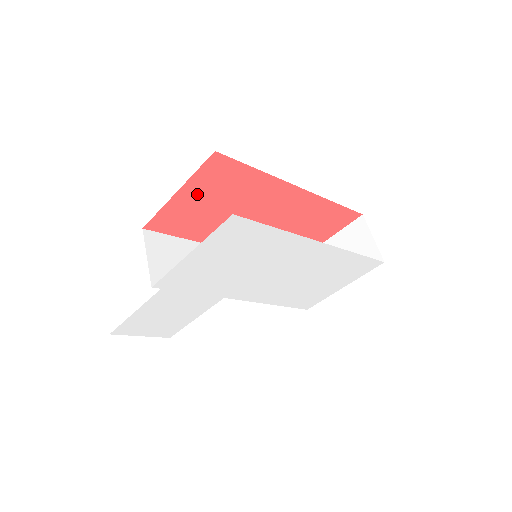
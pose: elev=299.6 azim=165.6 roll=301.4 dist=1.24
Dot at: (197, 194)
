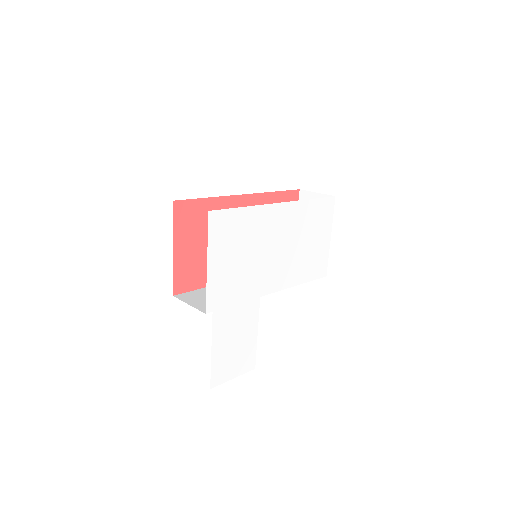
Dot at: (186, 242)
